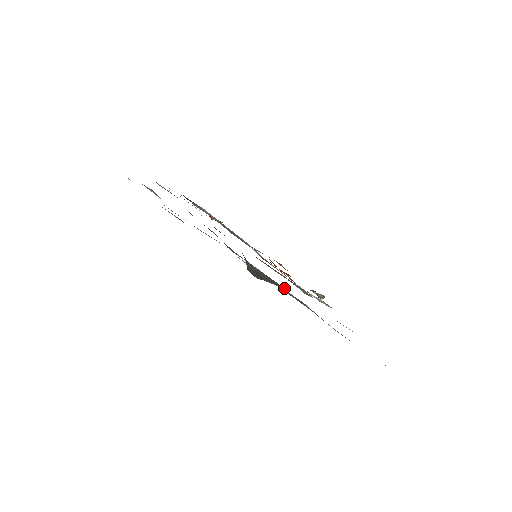
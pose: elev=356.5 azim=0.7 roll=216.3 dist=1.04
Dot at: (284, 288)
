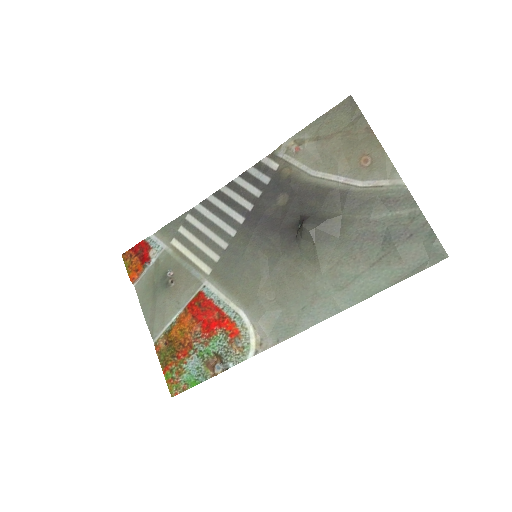
Dot at: (338, 235)
